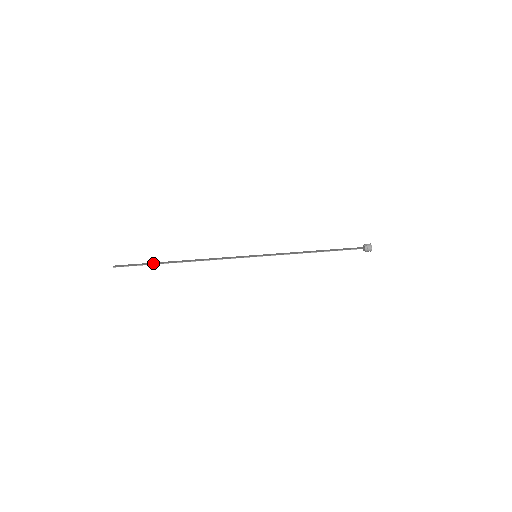
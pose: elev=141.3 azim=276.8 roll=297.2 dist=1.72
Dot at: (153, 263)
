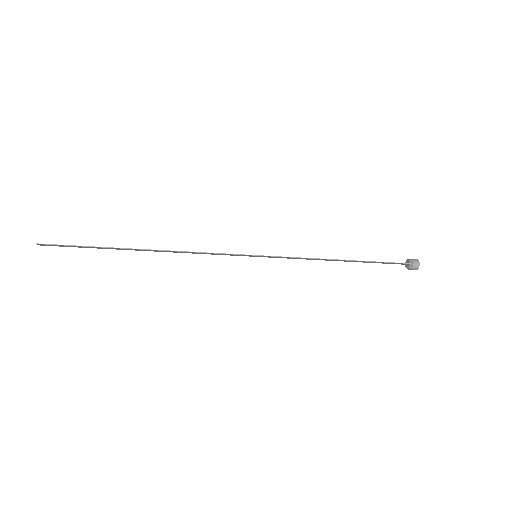
Dot at: (100, 247)
